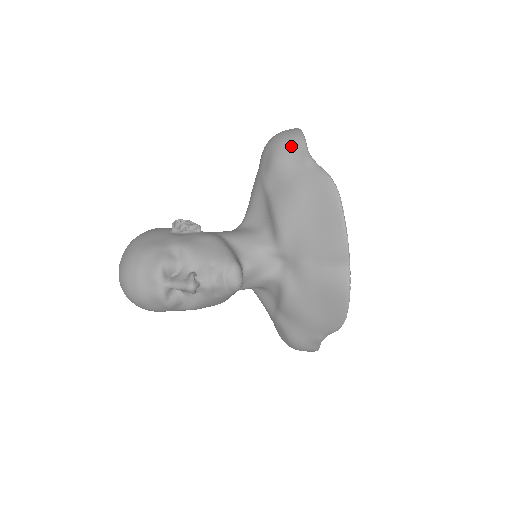
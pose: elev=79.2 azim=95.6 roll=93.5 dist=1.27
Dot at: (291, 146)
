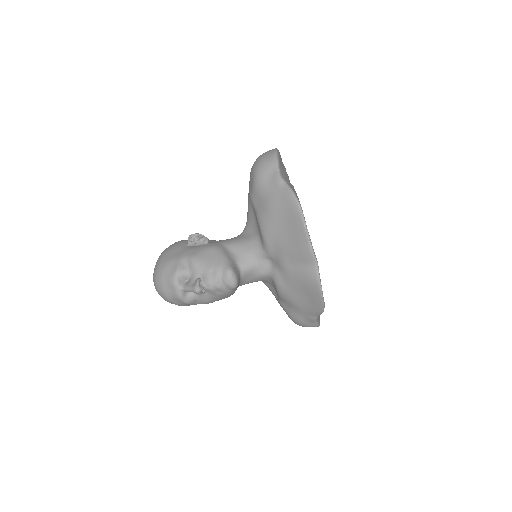
Dot at: (266, 169)
